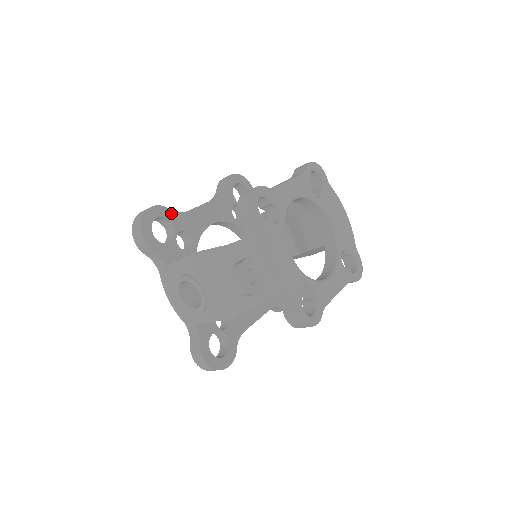
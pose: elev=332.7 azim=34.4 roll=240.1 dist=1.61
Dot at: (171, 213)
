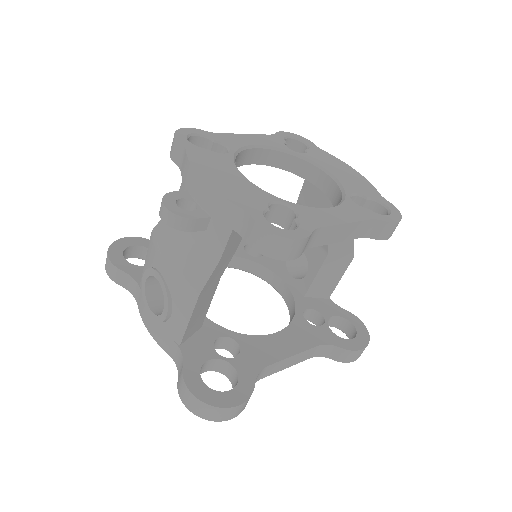
Dot at: occluded
